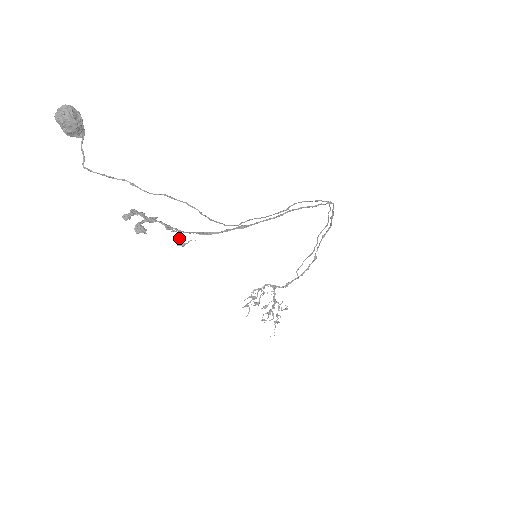
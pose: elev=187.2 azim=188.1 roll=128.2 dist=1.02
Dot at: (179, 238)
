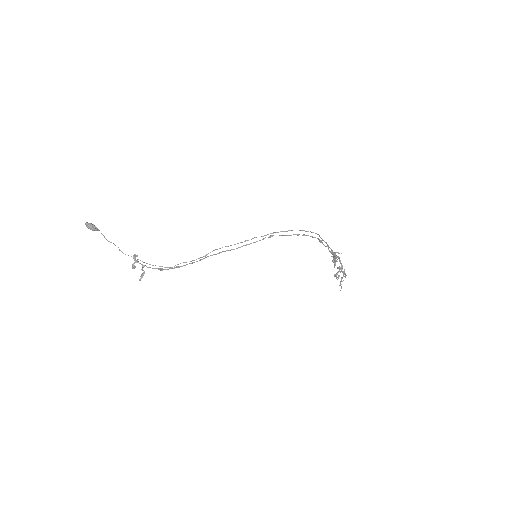
Dot at: (141, 275)
